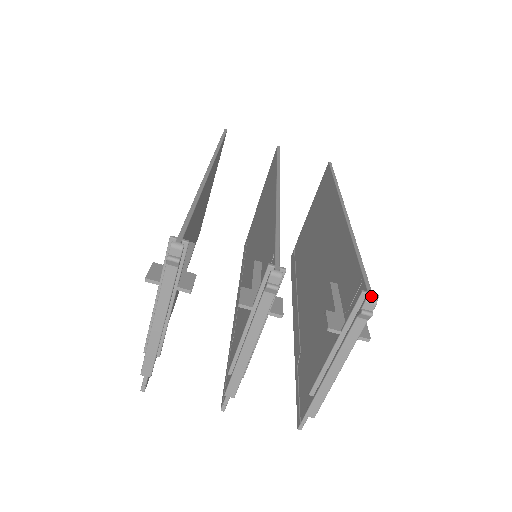
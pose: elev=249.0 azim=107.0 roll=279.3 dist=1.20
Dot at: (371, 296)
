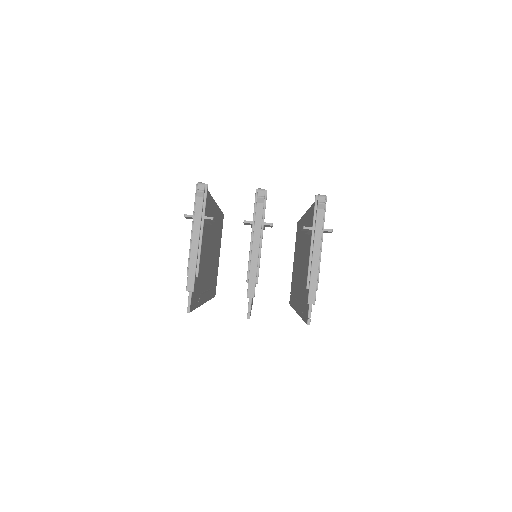
Dot at: (321, 195)
